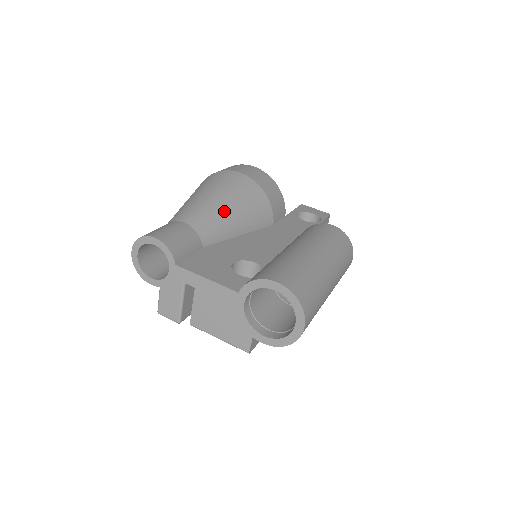
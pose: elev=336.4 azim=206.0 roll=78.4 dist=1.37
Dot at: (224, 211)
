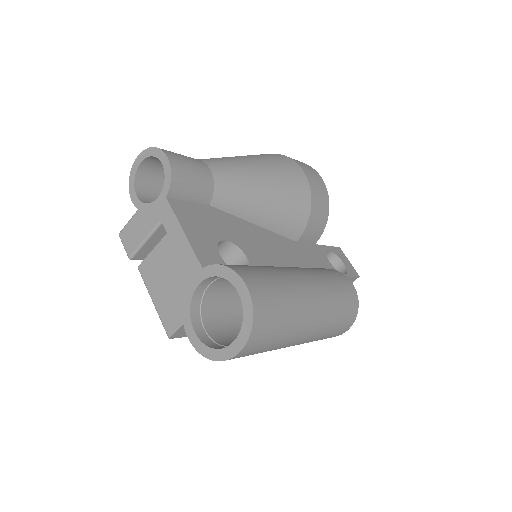
Dot at: (258, 189)
